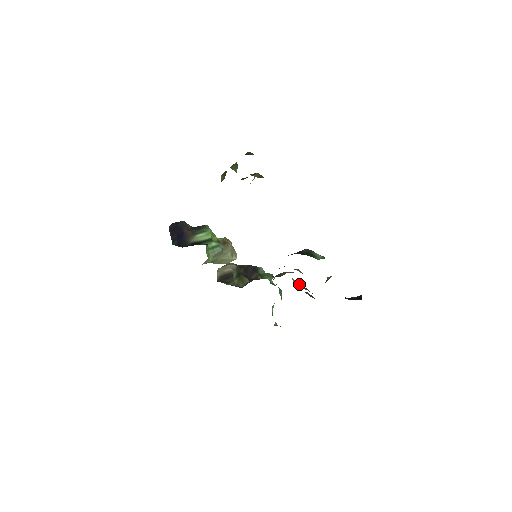
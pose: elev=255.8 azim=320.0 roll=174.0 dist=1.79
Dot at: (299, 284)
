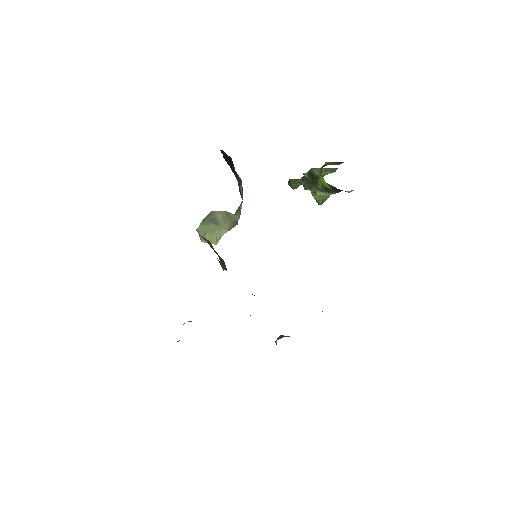
Dot at: occluded
